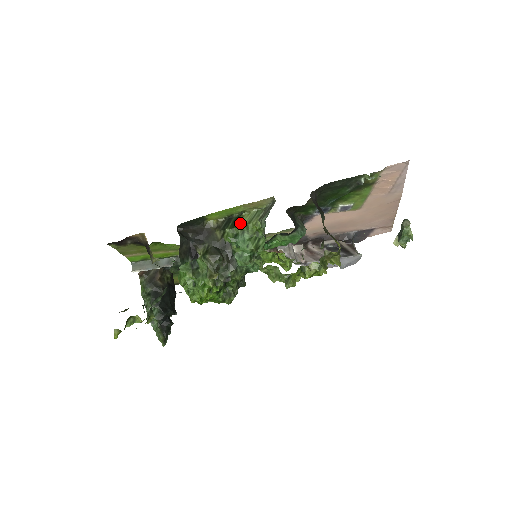
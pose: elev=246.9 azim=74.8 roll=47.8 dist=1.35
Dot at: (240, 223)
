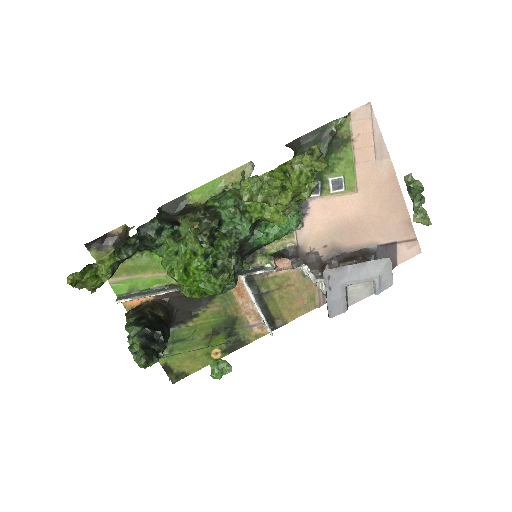
Dot at: (223, 193)
